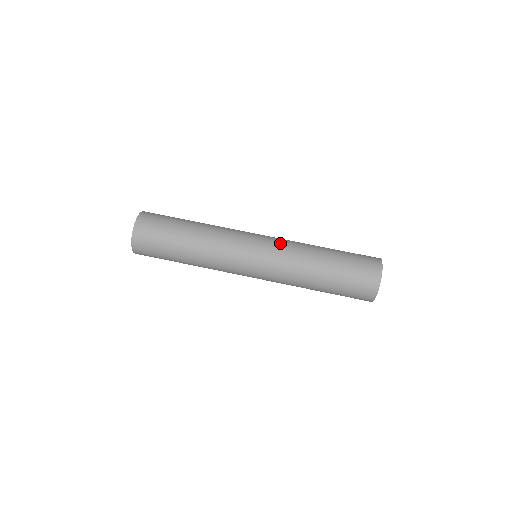
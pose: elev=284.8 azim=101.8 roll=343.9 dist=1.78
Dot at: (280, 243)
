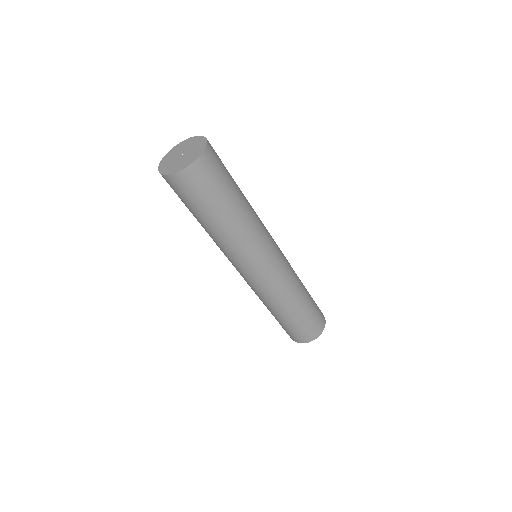
Dot at: (278, 281)
